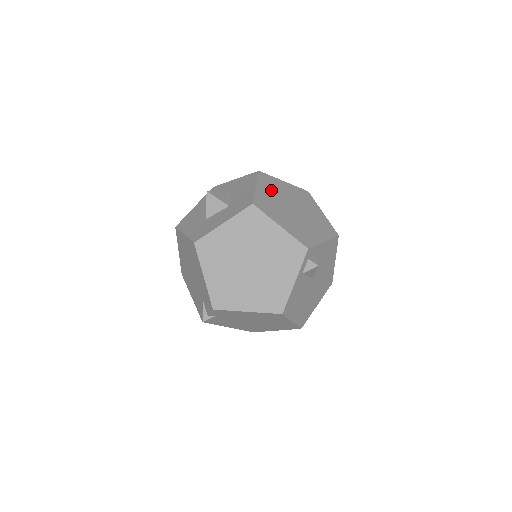
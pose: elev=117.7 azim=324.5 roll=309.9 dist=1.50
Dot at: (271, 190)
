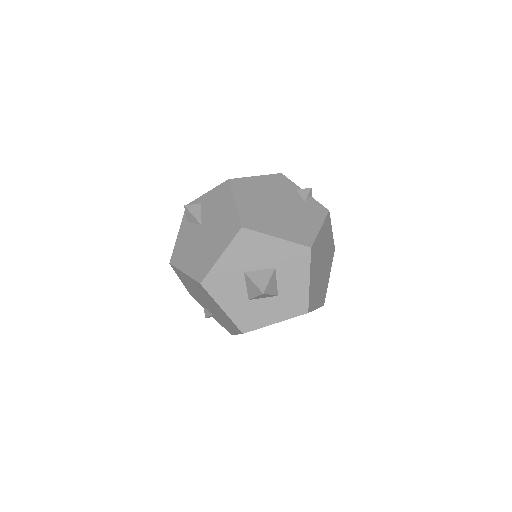
Dot at: (315, 266)
